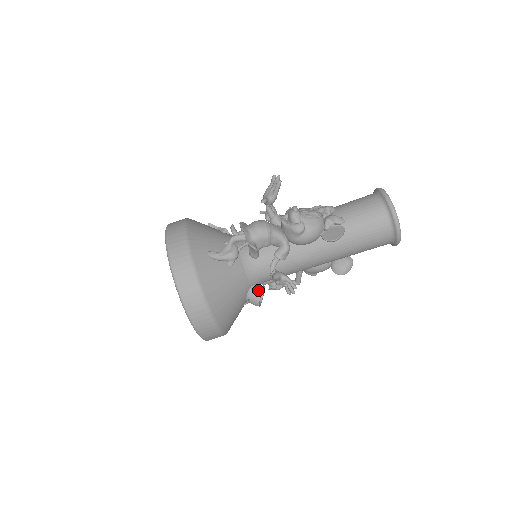
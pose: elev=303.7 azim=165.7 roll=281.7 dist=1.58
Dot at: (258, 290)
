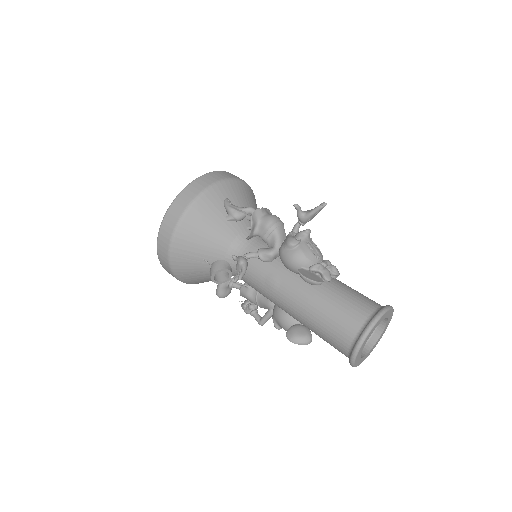
Dot at: (224, 266)
